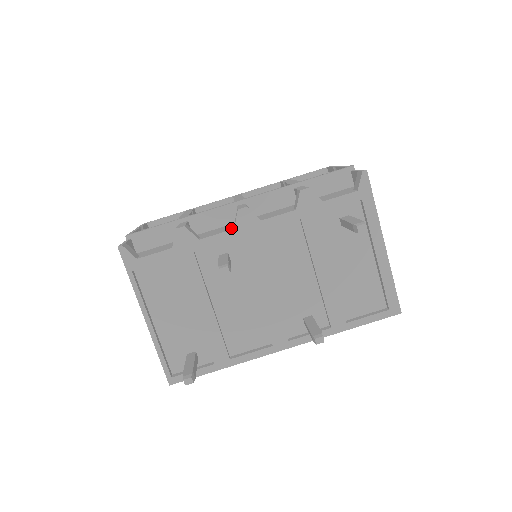
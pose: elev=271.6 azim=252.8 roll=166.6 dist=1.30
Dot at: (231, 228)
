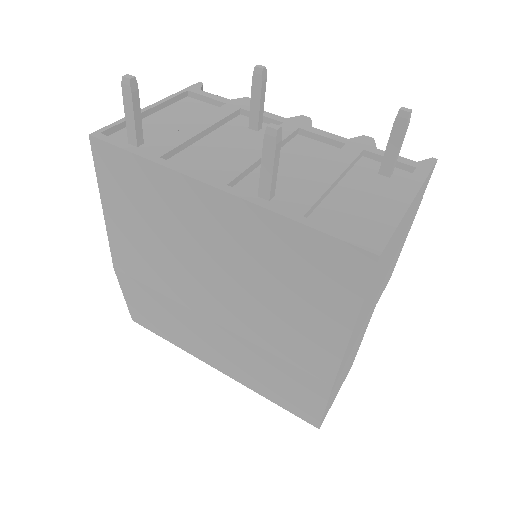
Dot at: occluded
